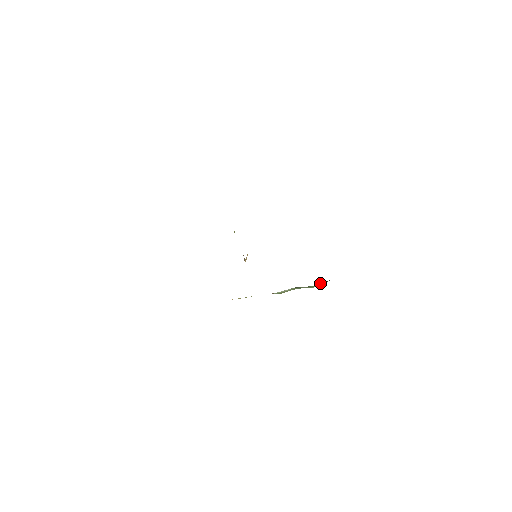
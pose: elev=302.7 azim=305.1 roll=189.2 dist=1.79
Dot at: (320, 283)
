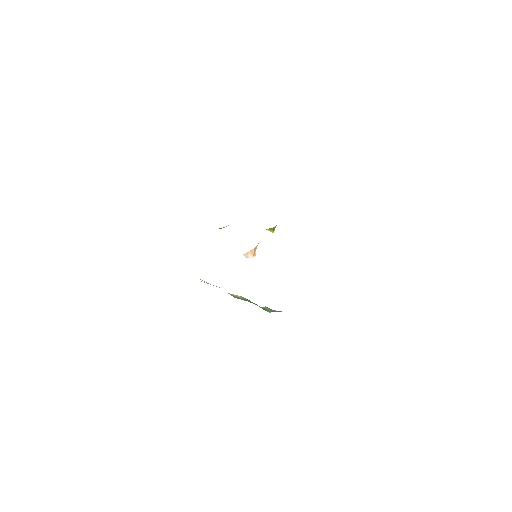
Dot at: (269, 308)
